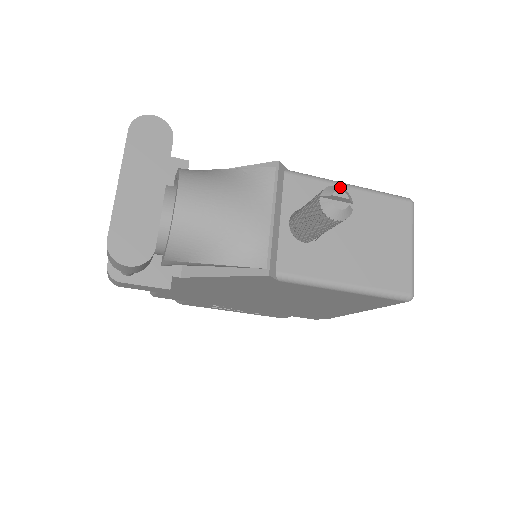
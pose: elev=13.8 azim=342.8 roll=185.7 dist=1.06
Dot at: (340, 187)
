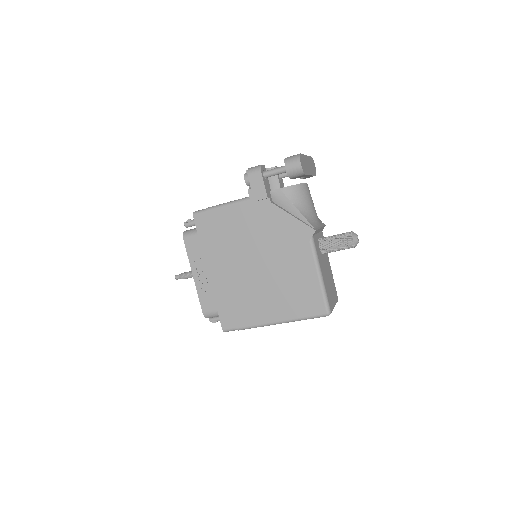
Dot at: occluded
